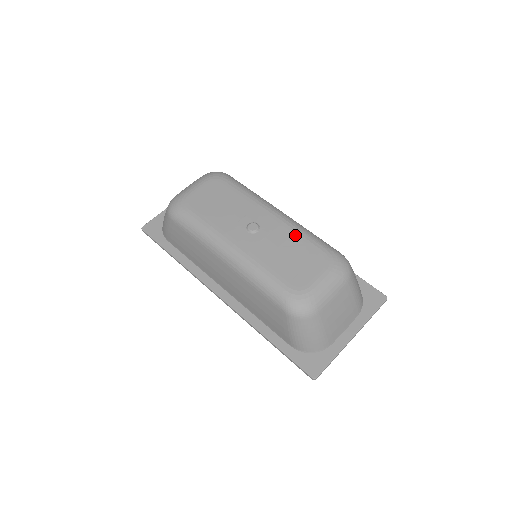
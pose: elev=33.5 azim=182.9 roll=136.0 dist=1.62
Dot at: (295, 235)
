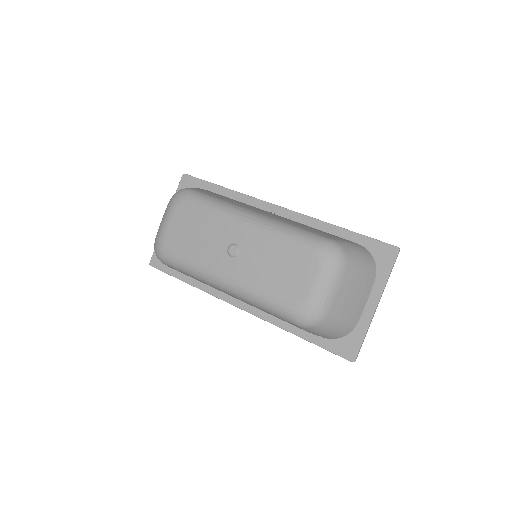
Dot at: (275, 242)
